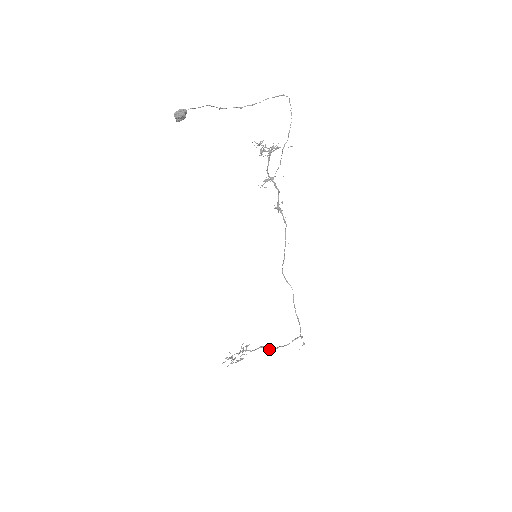
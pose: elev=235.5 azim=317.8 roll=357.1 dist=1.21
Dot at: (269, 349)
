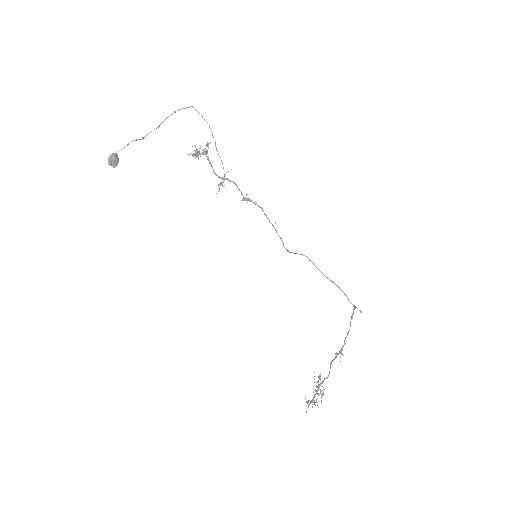
Dot at: (338, 353)
